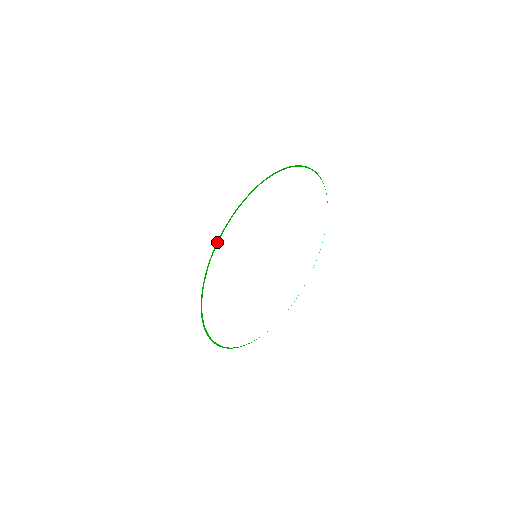
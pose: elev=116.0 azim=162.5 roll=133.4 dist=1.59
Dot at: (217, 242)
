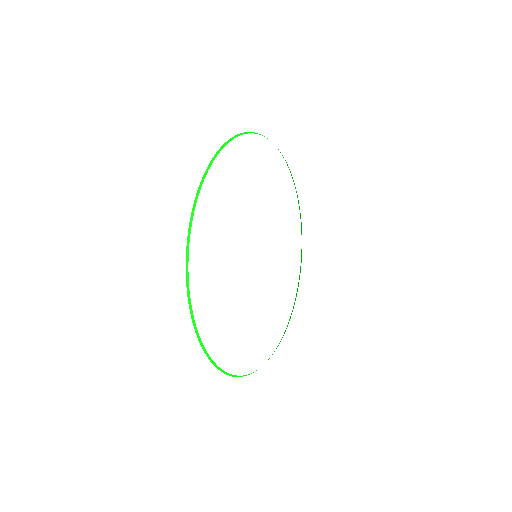
Dot at: (284, 332)
